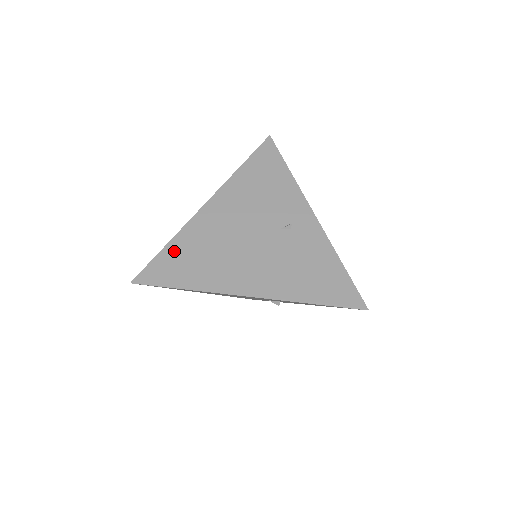
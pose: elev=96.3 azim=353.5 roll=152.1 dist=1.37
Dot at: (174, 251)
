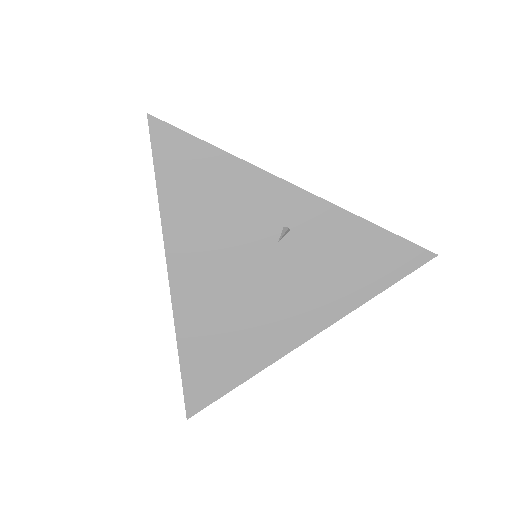
Dot at: (194, 358)
